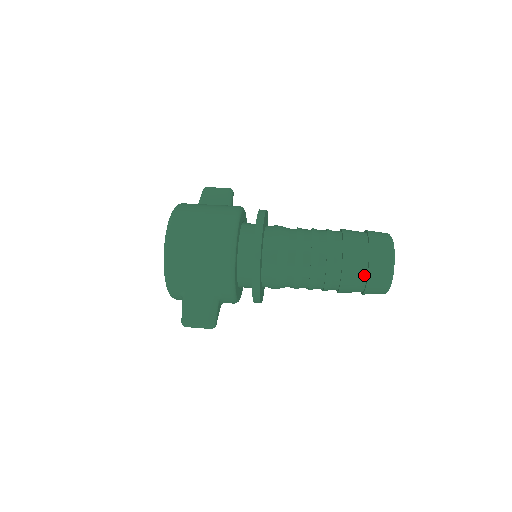
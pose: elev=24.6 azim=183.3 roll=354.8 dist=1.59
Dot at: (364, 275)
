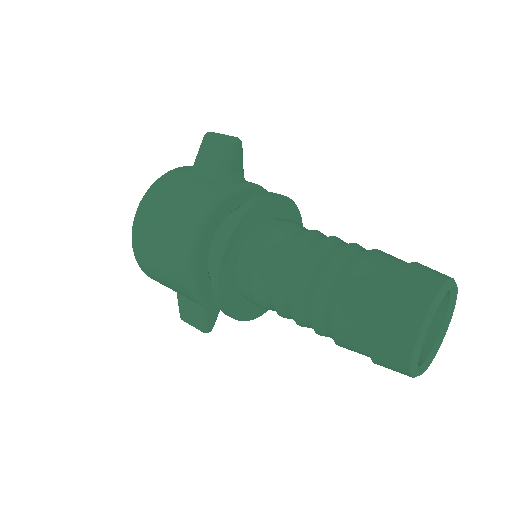
Dot at: (369, 354)
